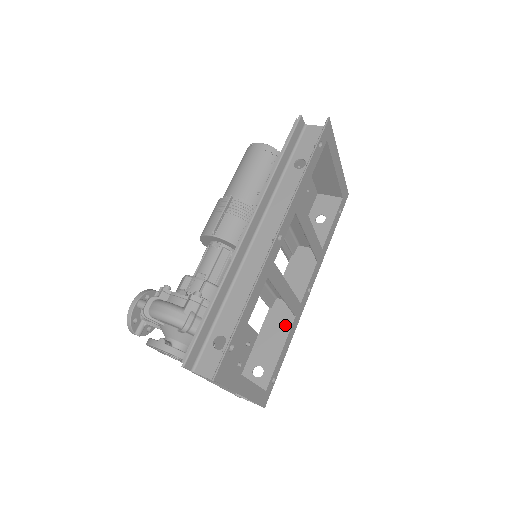
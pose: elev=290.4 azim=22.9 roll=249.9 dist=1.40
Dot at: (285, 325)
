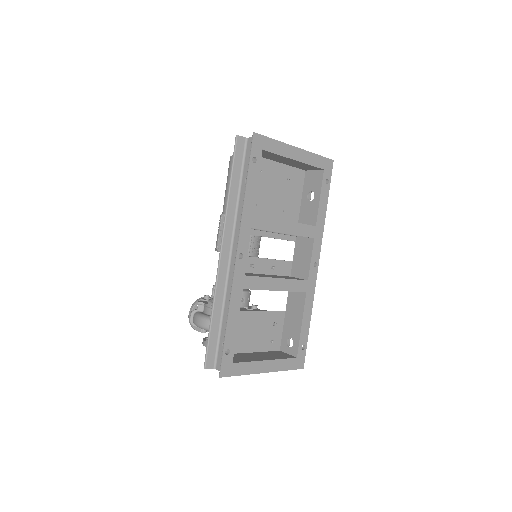
Dot at: (300, 301)
